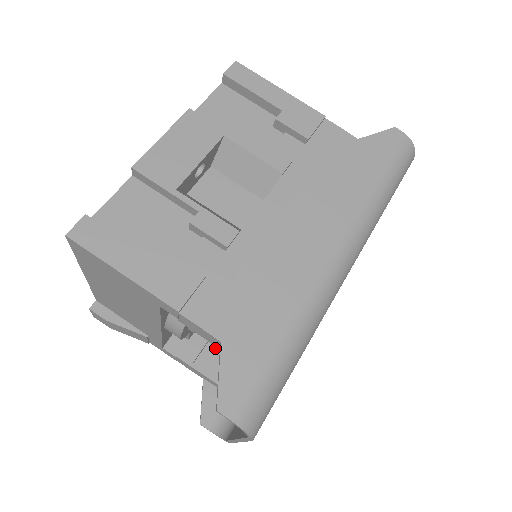
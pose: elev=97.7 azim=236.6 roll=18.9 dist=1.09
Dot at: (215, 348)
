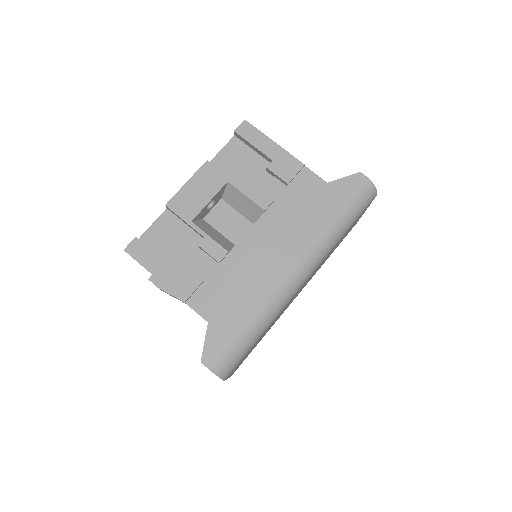
Dot at: occluded
